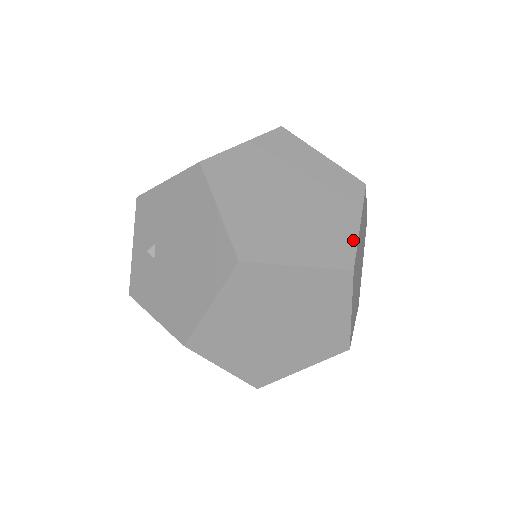
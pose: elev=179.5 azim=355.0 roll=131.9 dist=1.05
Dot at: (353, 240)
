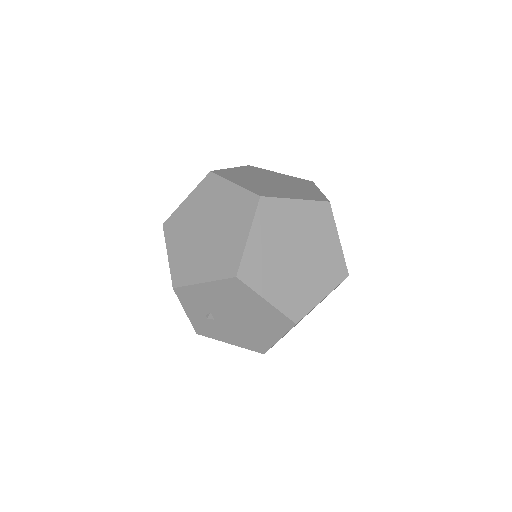
Dot at: (341, 255)
